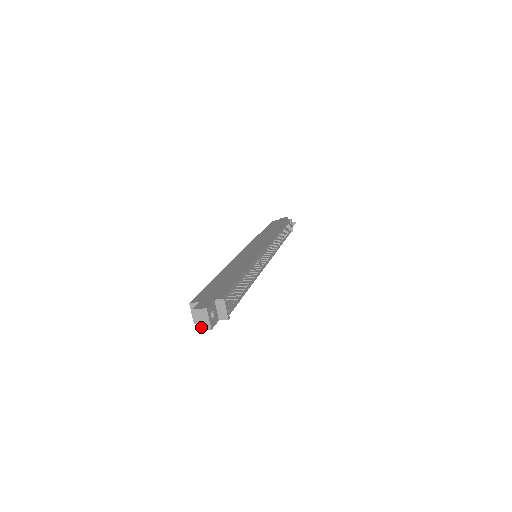
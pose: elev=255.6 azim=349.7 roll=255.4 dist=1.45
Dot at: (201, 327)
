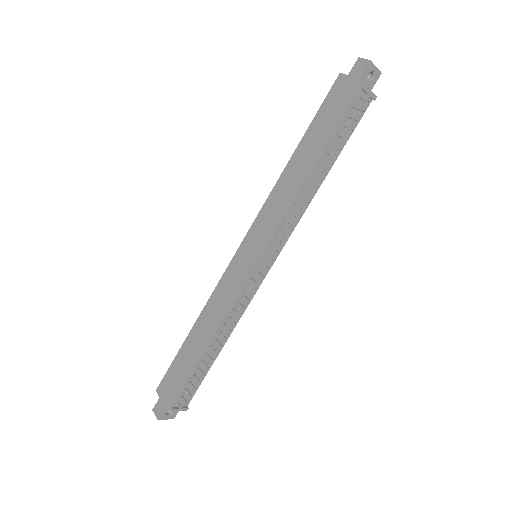
Dot at: occluded
